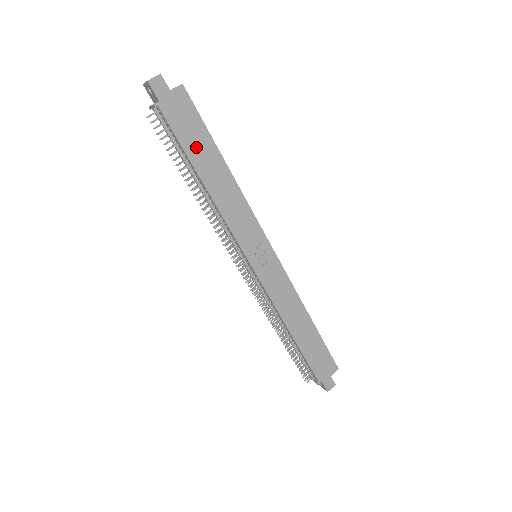
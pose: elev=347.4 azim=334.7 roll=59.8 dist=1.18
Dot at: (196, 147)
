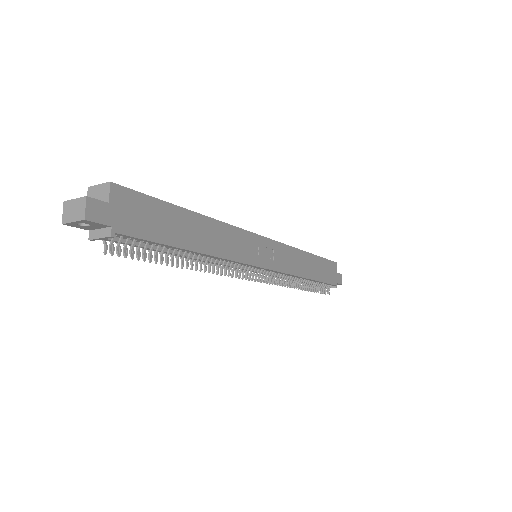
Dot at: (170, 229)
